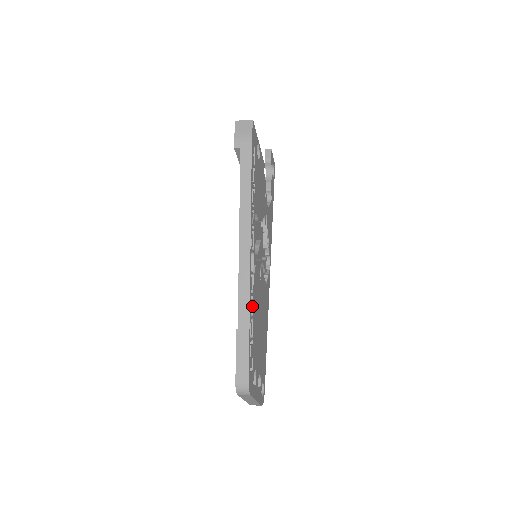
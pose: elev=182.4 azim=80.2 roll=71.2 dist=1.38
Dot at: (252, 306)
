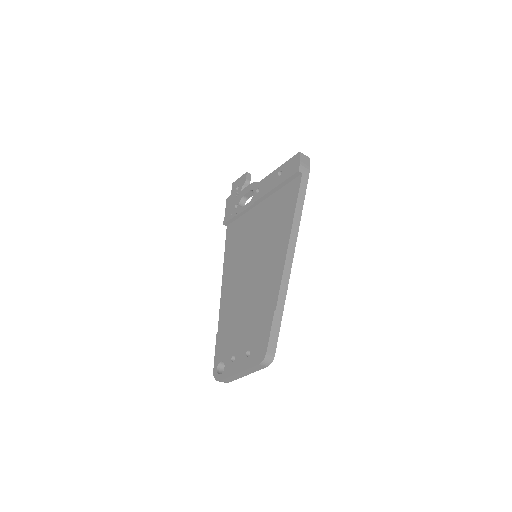
Dot at: occluded
